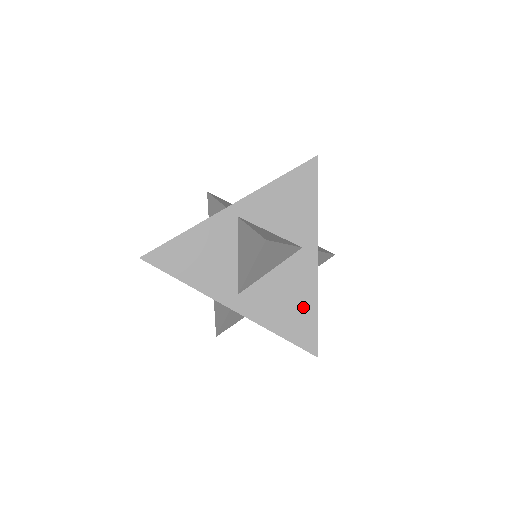
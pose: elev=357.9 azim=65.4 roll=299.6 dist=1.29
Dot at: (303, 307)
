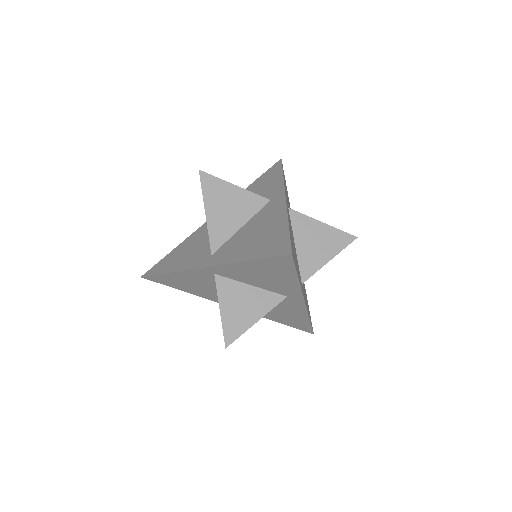
Dot at: (273, 230)
